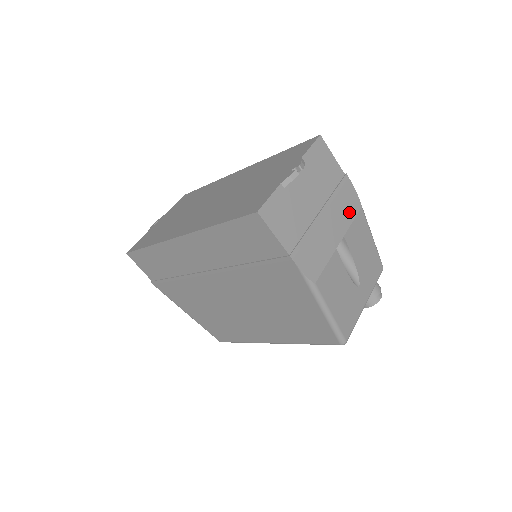
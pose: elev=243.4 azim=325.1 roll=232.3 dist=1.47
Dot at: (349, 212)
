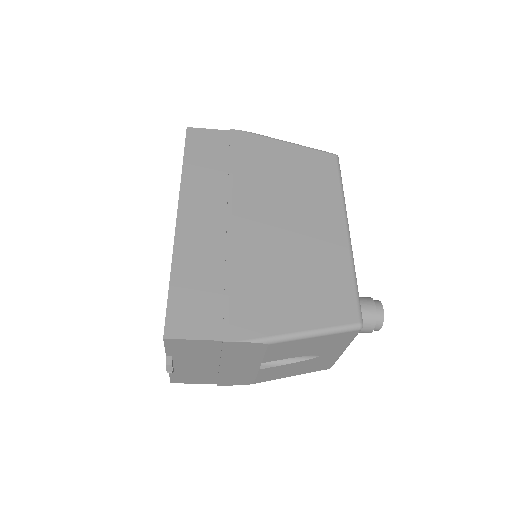
Dot at: (254, 353)
